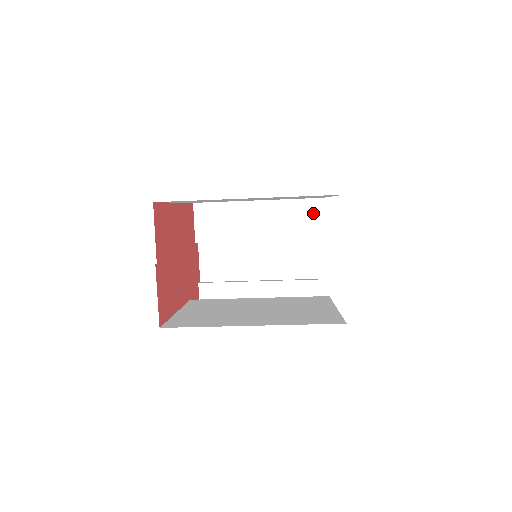
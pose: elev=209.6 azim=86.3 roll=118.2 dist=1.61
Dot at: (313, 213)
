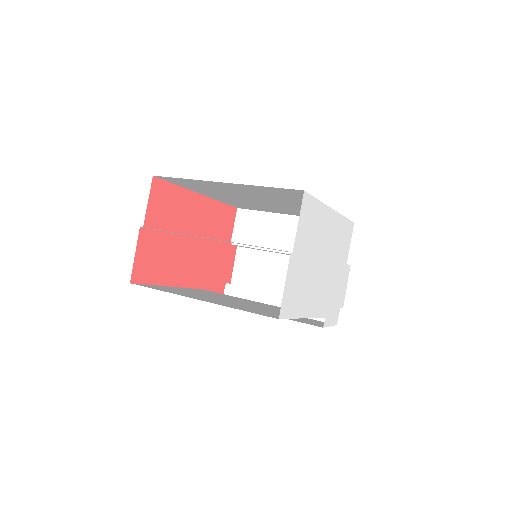
Dot at: occluded
